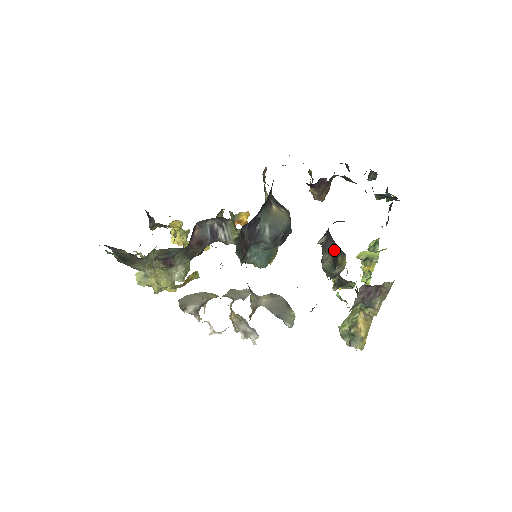
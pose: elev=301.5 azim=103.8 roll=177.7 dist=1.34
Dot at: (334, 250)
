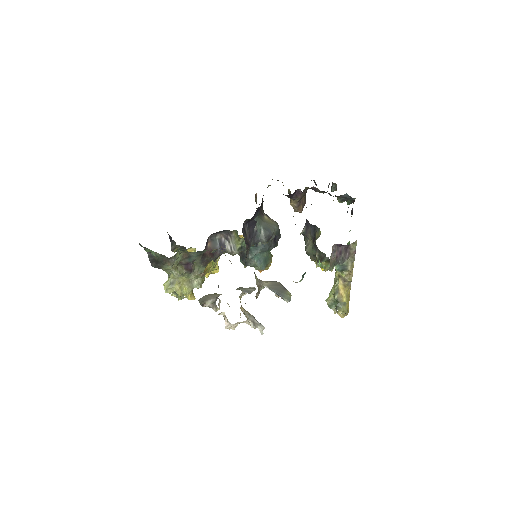
Dot at: (312, 233)
